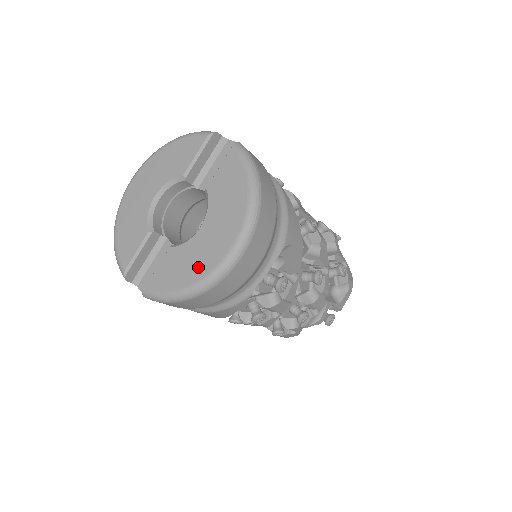
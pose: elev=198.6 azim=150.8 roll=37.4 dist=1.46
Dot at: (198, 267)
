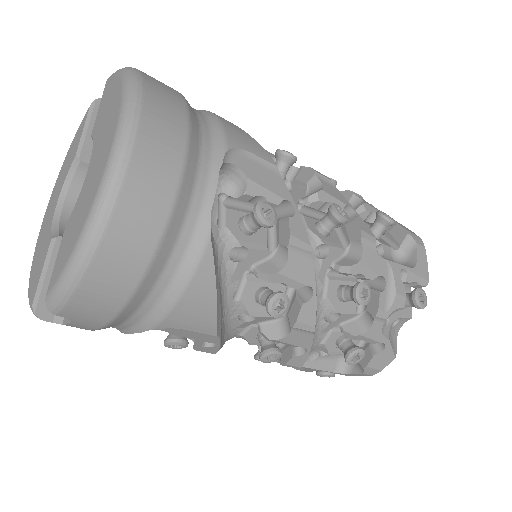
Dot at: (87, 201)
